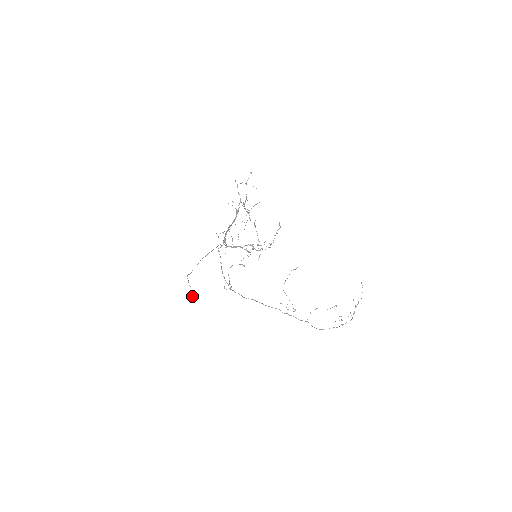
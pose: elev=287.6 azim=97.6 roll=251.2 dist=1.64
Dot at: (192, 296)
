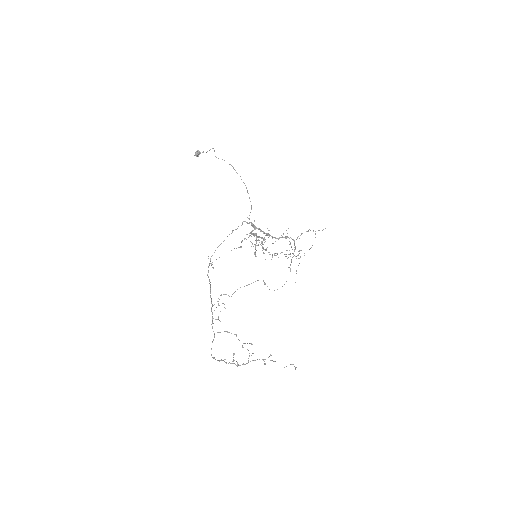
Dot at: (199, 152)
